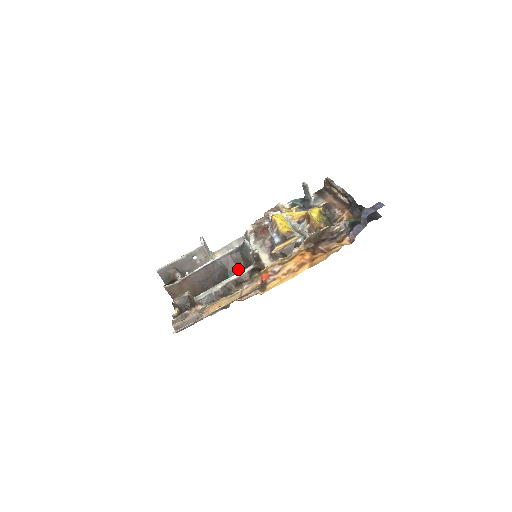
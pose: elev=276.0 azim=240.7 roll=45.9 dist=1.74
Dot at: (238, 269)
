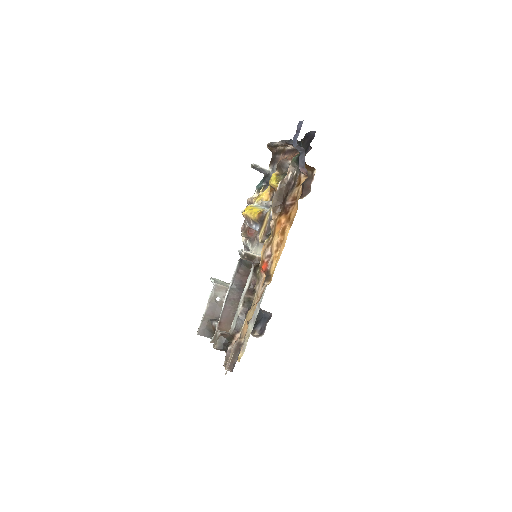
Dot at: occluded
